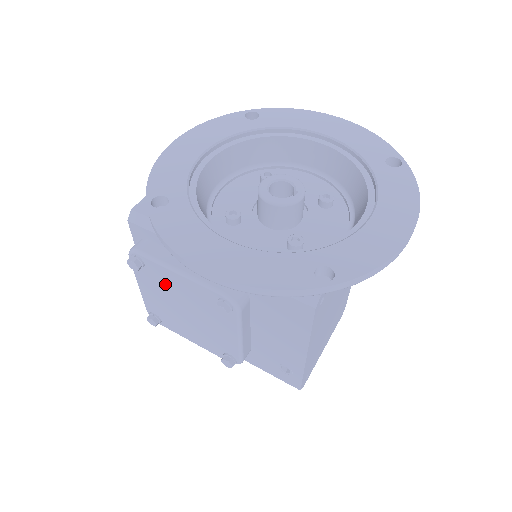
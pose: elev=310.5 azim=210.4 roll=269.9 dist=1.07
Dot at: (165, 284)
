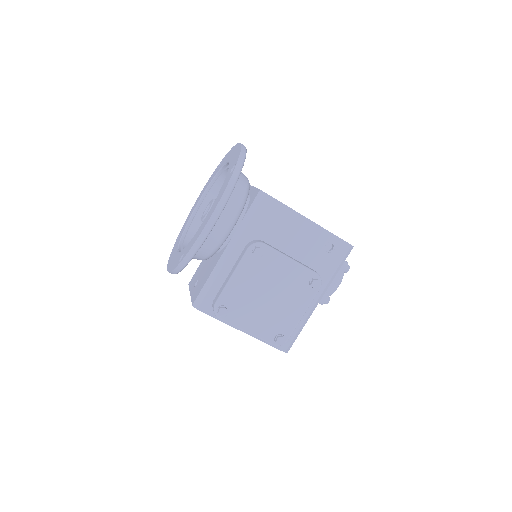
Dot at: (243, 299)
